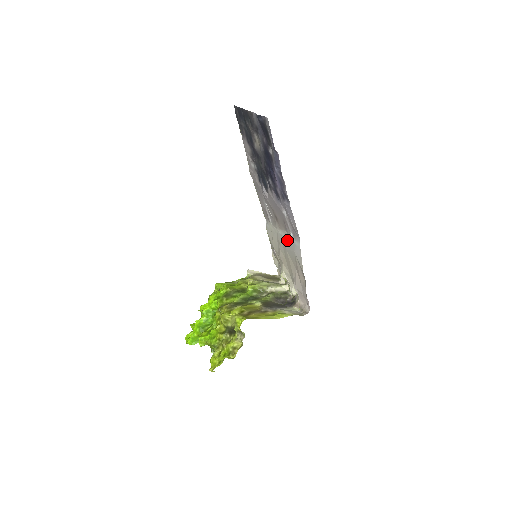
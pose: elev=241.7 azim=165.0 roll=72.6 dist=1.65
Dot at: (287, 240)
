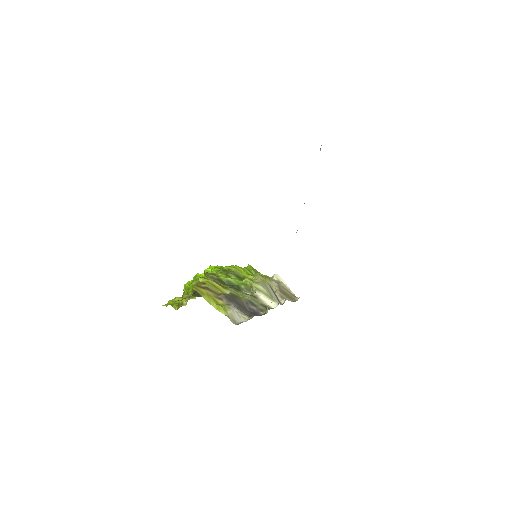
Dot at: occluded
